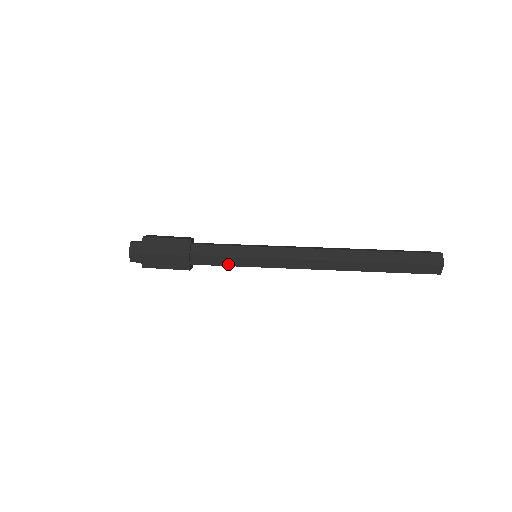
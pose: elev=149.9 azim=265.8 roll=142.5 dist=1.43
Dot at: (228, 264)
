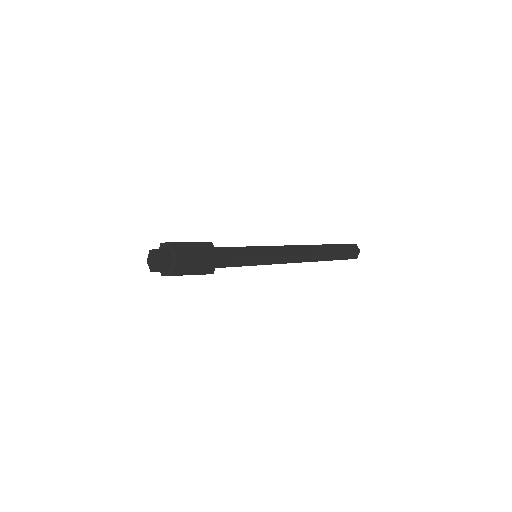
Dot at: (242, 264)
